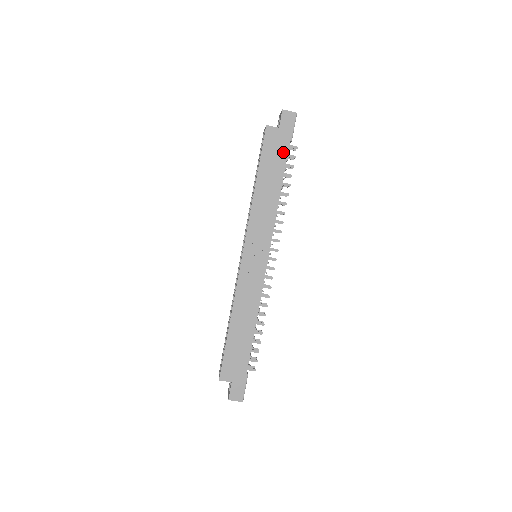
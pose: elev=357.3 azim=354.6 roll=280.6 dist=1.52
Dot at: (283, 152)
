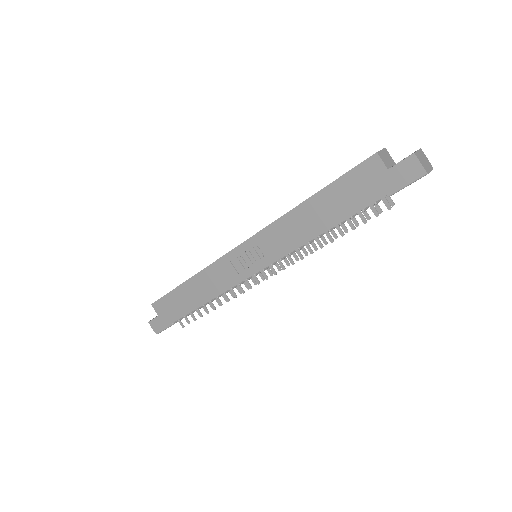
Dot at: (365, 199)
